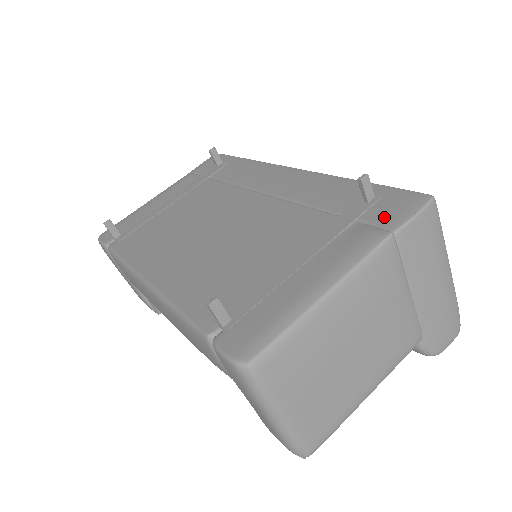
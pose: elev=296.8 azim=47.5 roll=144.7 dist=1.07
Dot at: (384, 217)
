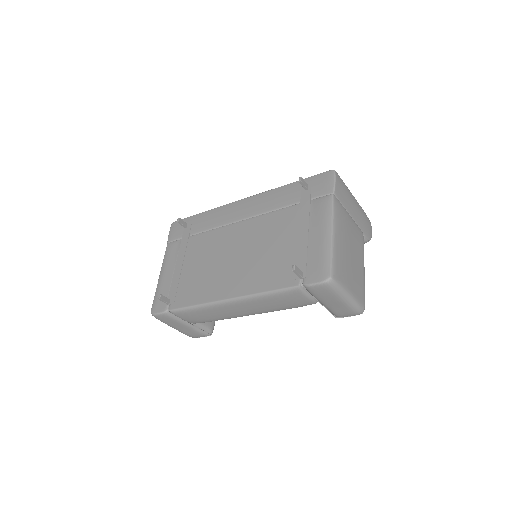
Dot at: (322, 190)
